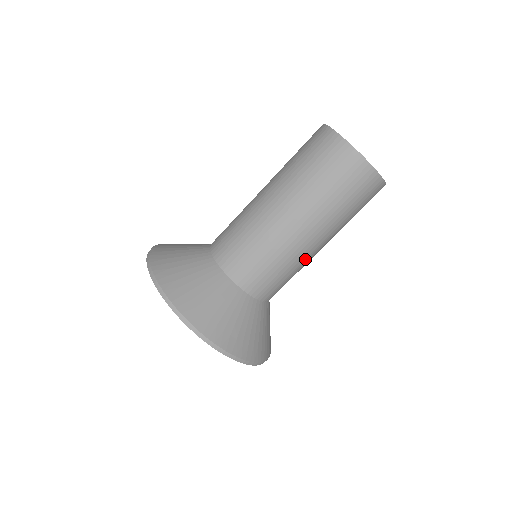
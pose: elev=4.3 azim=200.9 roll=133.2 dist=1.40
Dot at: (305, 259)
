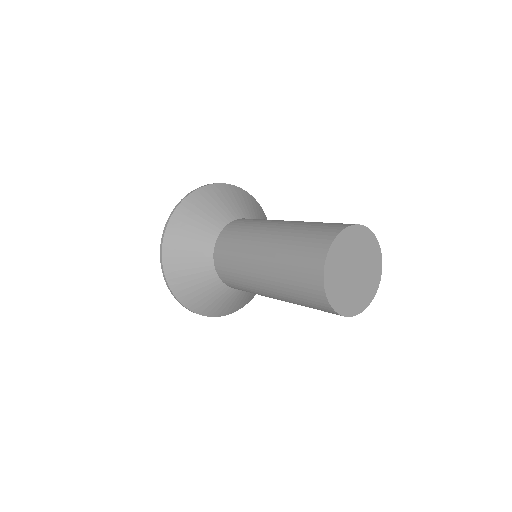
Dot at: occluded
